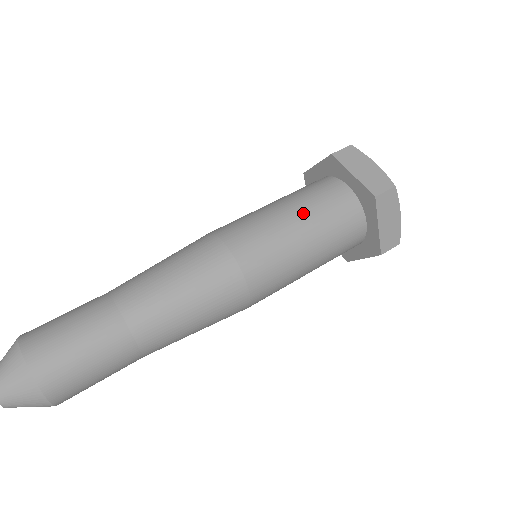
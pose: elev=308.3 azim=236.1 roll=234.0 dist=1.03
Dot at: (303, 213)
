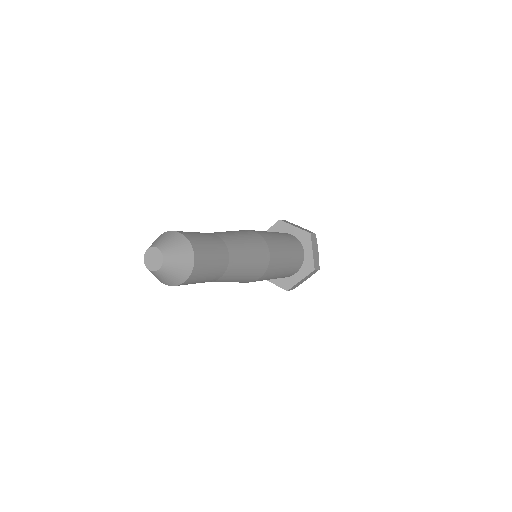
Dot at: occluded
